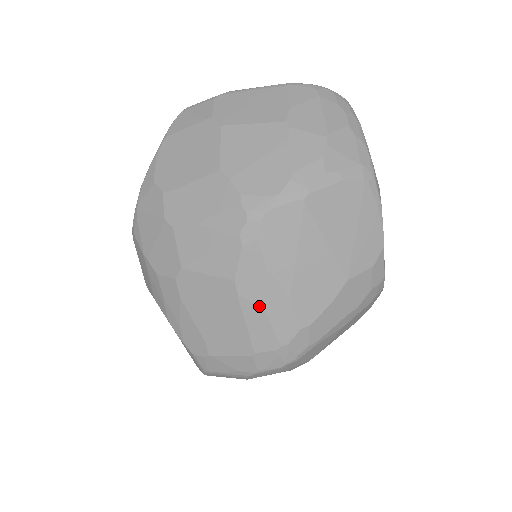
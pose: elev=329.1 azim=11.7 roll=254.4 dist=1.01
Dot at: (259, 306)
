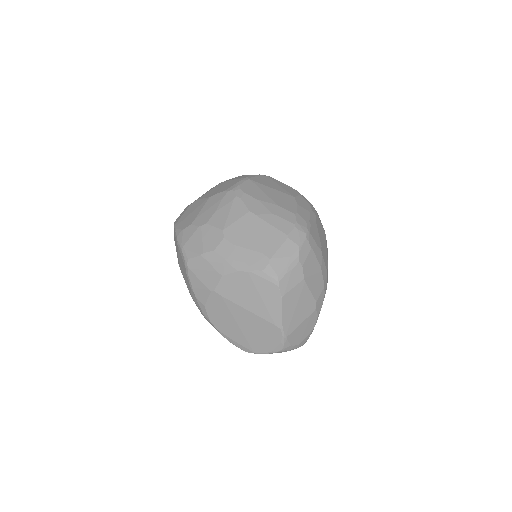
Dot at: (269, 214)
